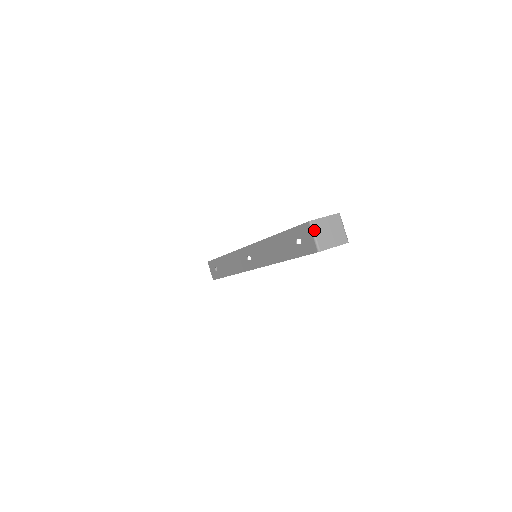
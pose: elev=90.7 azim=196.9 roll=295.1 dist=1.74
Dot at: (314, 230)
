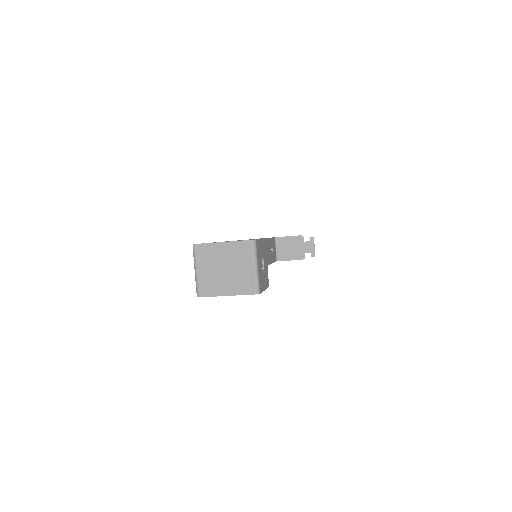
Dot at: (196, 260)
